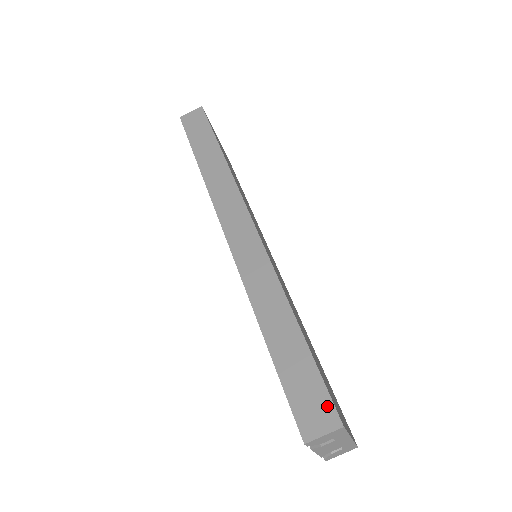
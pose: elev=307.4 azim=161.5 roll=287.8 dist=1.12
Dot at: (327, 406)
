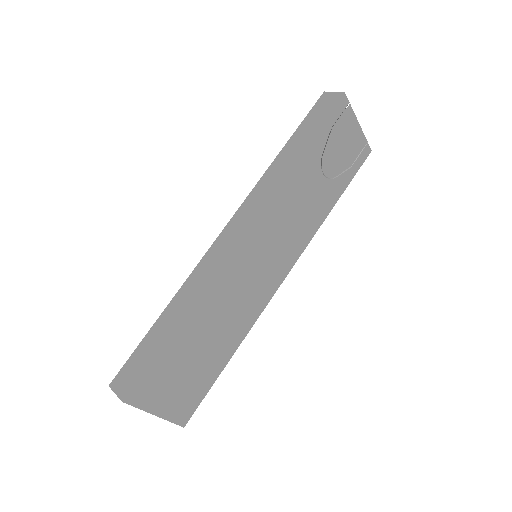
Dot at: (131, 383)
